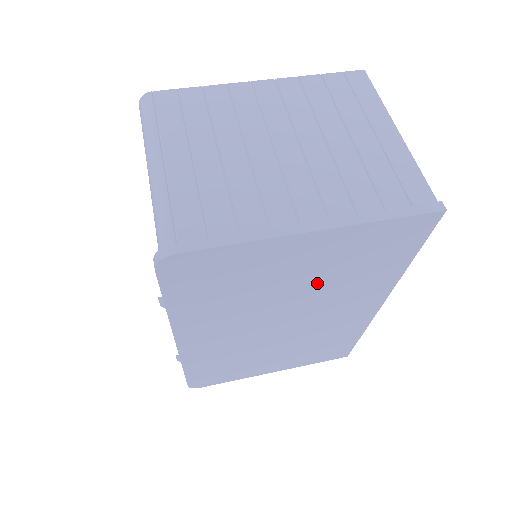
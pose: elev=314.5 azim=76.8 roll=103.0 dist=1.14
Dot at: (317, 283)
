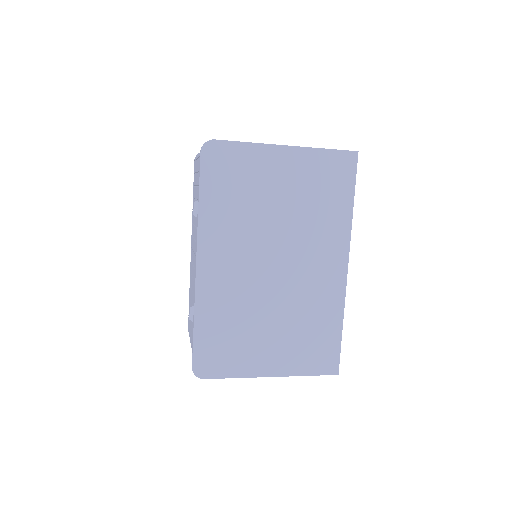
Dot at: (294, 209)
